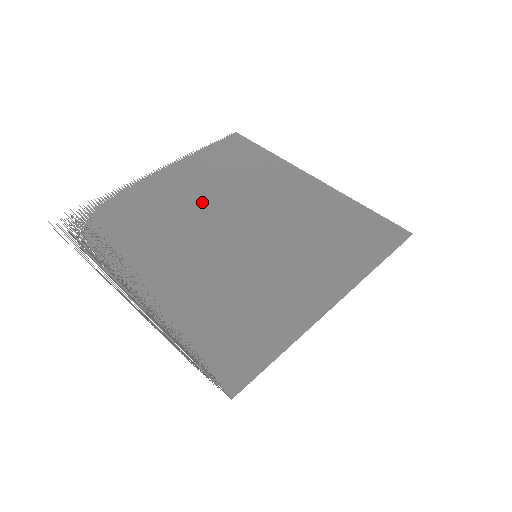
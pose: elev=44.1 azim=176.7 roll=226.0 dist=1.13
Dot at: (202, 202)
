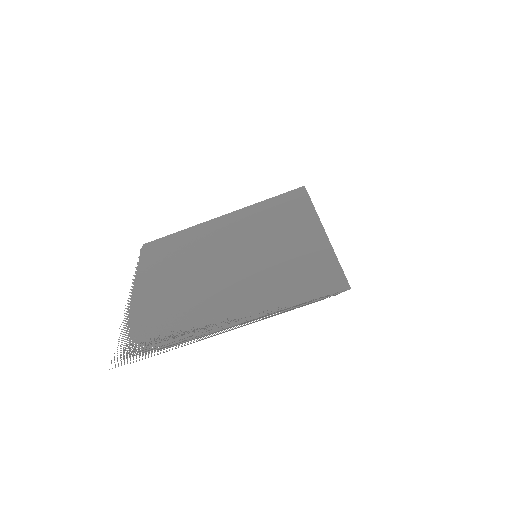
Dot at: (185, 274)
